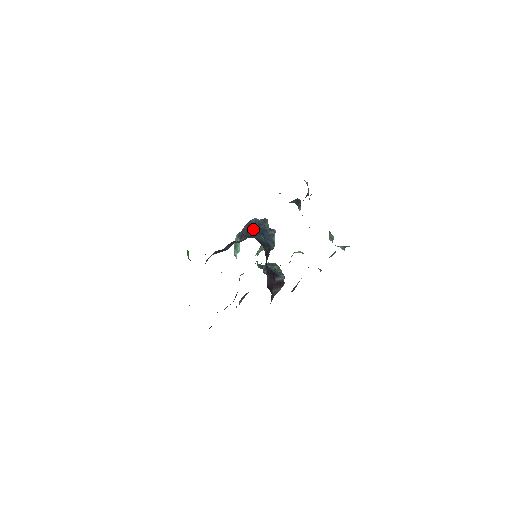
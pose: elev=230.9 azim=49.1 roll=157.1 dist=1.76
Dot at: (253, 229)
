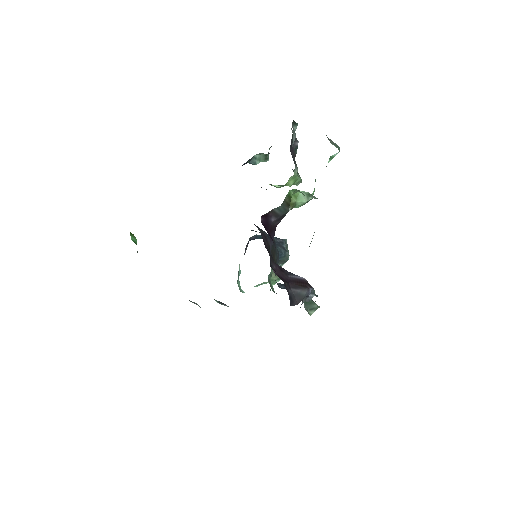
Dot at: occluded
